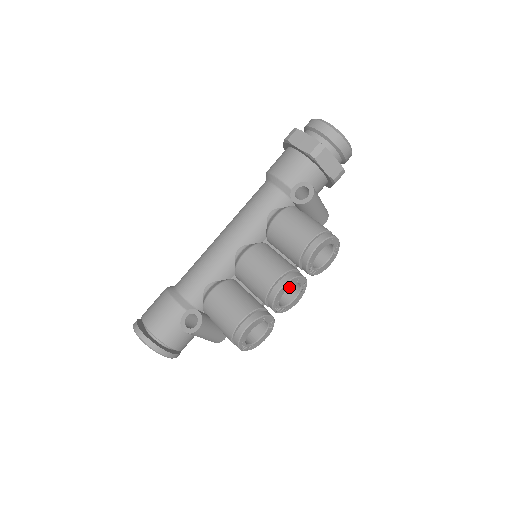
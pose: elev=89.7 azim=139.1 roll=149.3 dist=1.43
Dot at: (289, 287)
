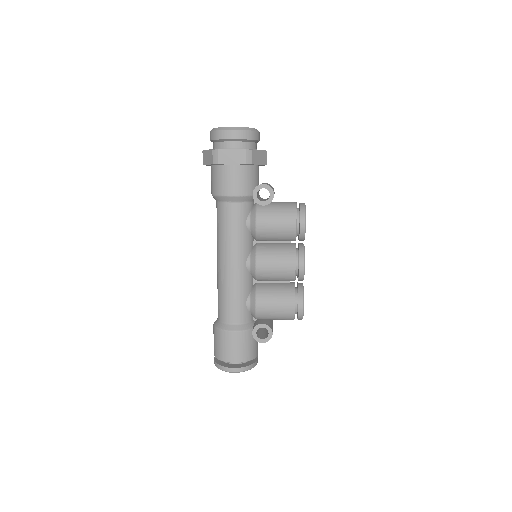
Dot at: occluded
